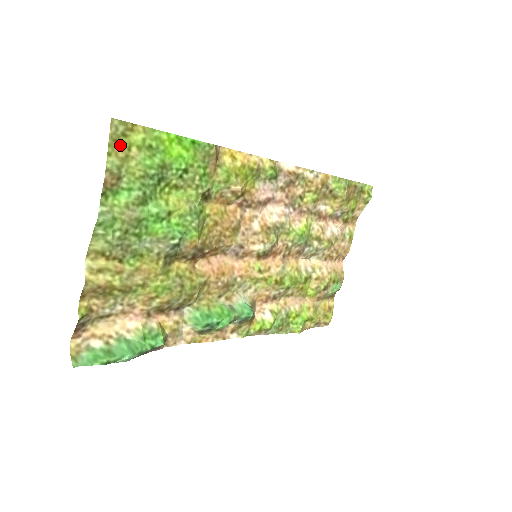
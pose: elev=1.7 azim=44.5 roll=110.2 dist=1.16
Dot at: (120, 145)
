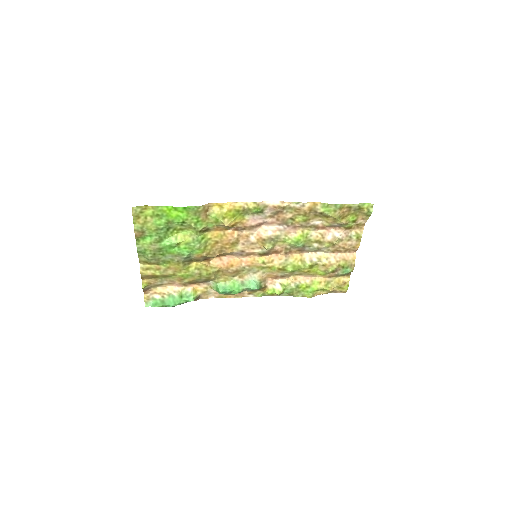
Dot at: (140, 218)
